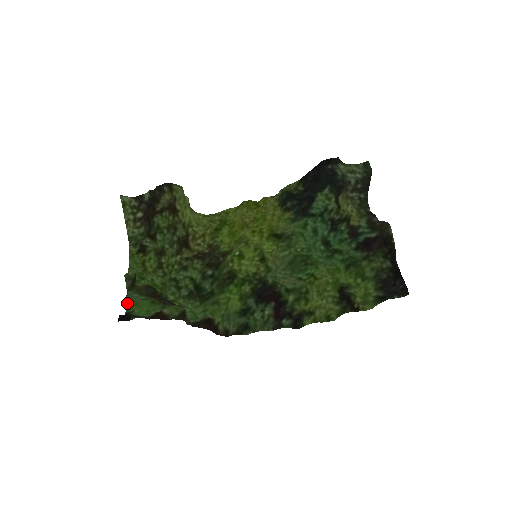
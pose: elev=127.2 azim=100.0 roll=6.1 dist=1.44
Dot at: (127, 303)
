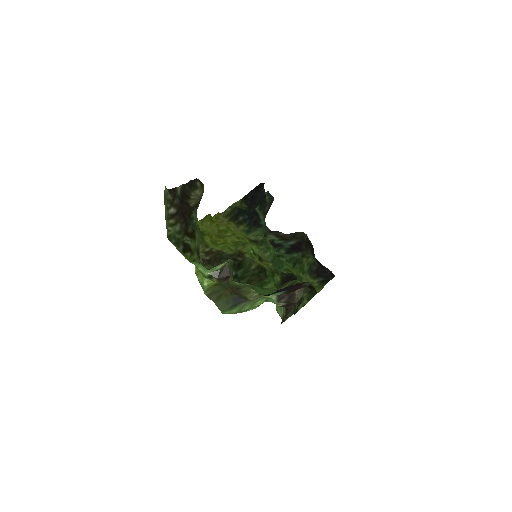
Dot at: (252, 287)
